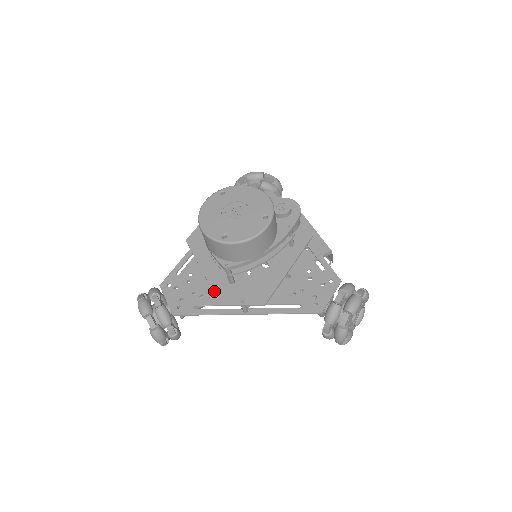
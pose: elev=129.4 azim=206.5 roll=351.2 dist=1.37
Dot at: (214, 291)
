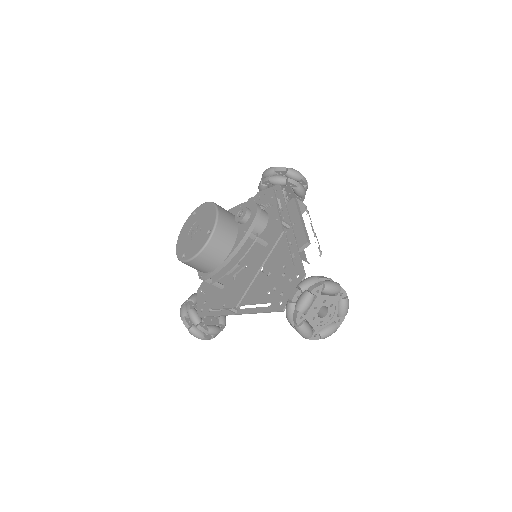
Dot at: (211, 296)
